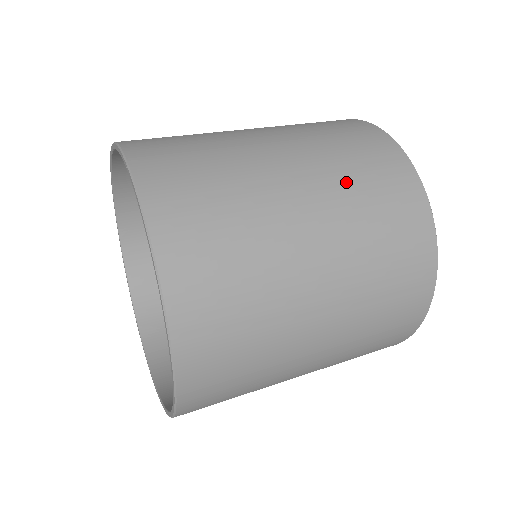
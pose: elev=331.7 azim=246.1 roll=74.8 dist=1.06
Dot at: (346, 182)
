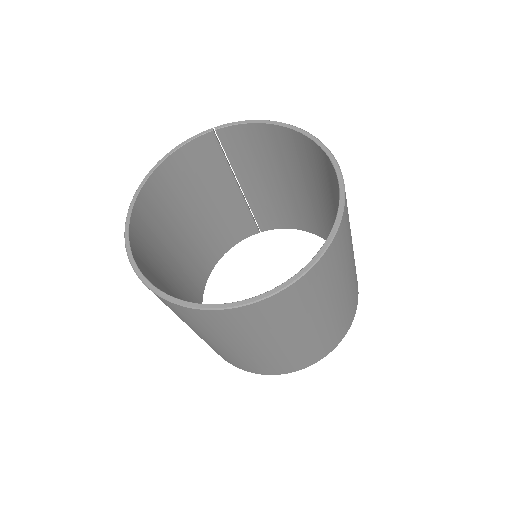
Dot at: occluded
